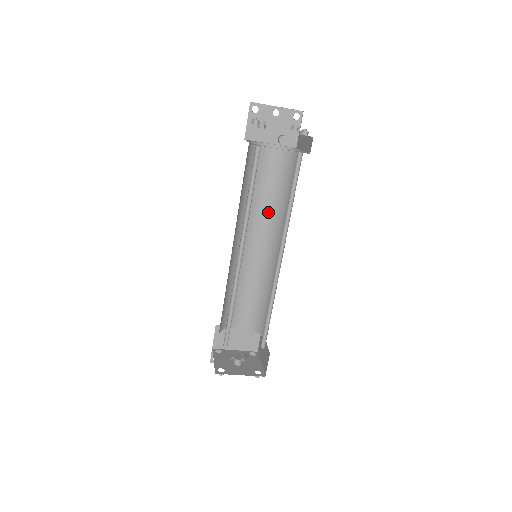
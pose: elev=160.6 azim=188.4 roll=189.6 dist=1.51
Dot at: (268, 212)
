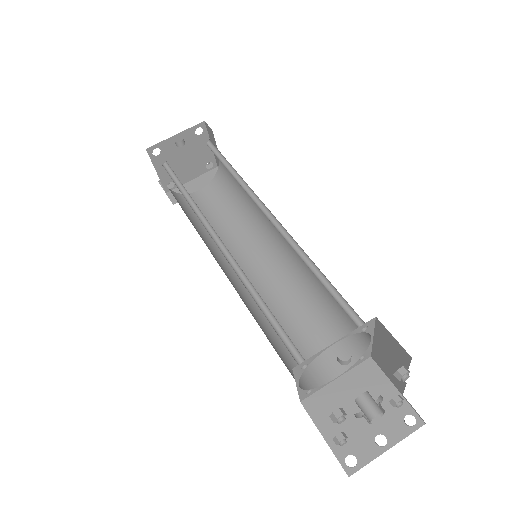
Dot at: (244, 232)
